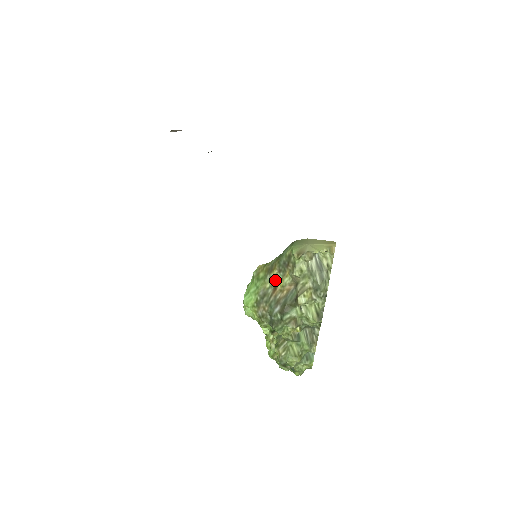
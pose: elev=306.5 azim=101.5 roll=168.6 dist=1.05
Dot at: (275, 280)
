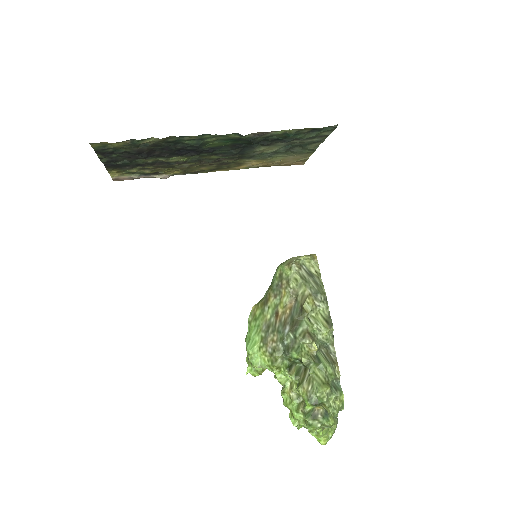
Dot at: (274, 307)
